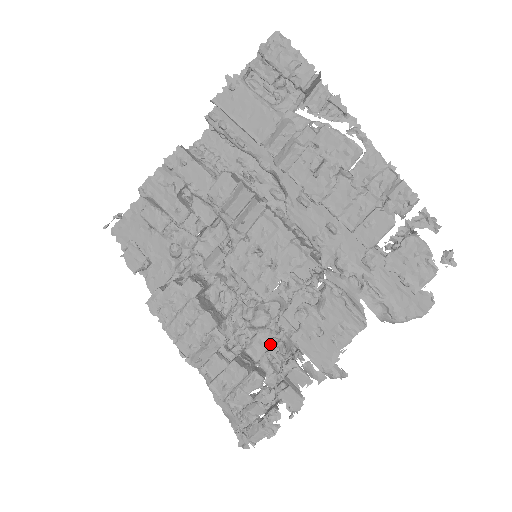
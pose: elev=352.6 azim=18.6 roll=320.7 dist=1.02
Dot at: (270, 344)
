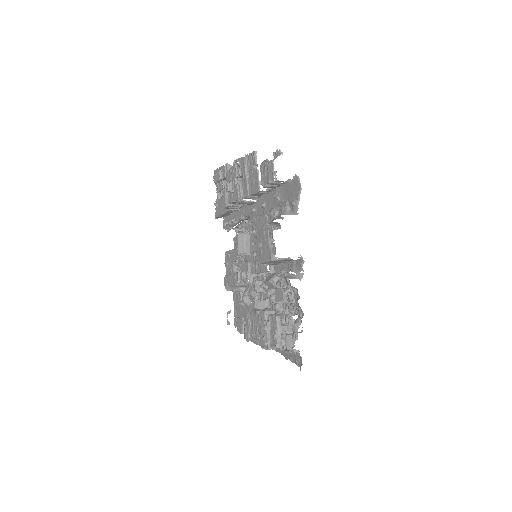
Dot at: (289, 295)
